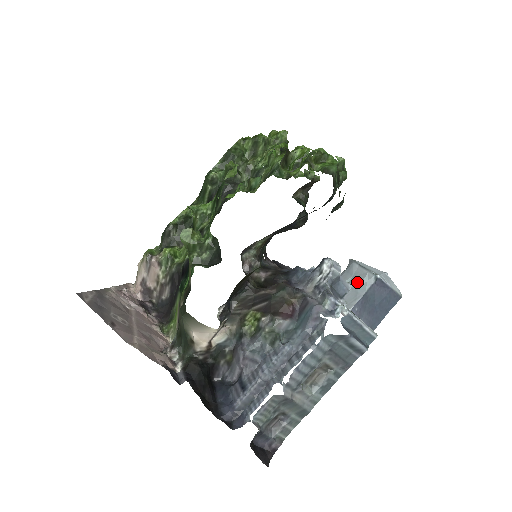
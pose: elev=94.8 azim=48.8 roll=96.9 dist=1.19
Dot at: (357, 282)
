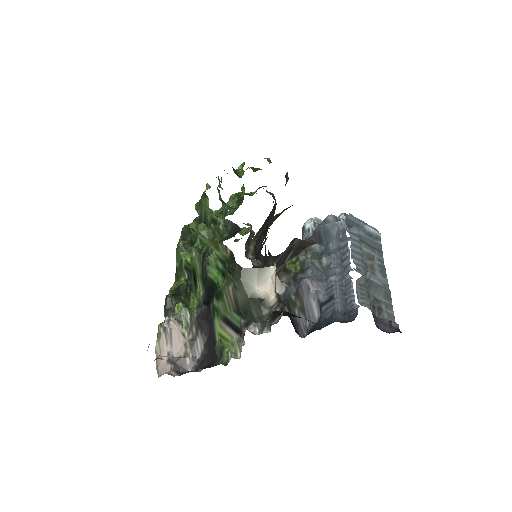
Dot at: occluded
